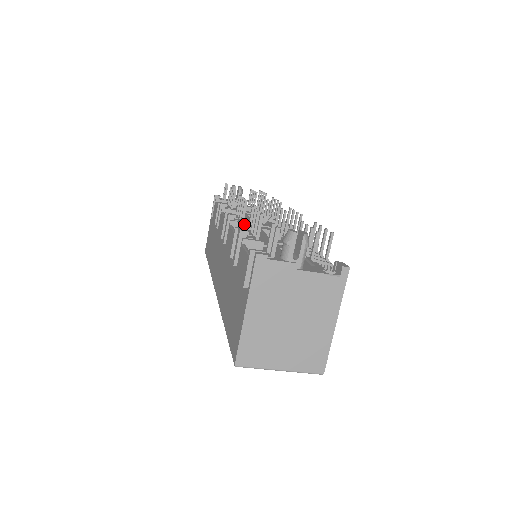
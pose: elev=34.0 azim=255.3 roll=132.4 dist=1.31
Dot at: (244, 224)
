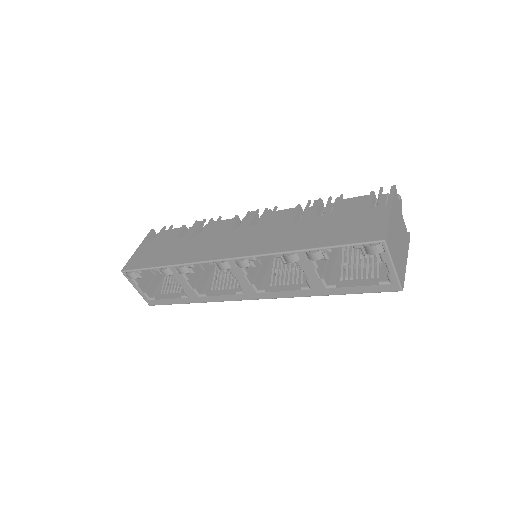
Dot at: occluded
